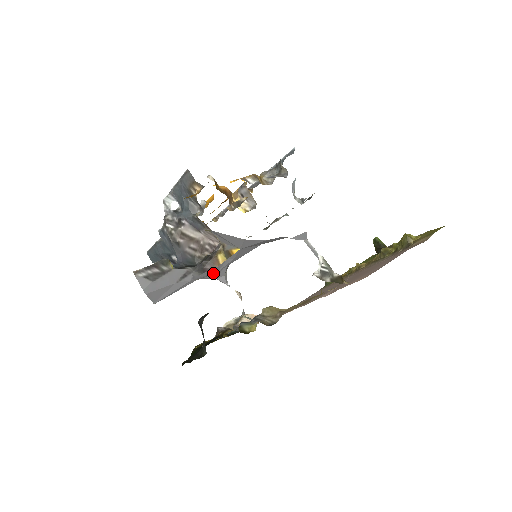
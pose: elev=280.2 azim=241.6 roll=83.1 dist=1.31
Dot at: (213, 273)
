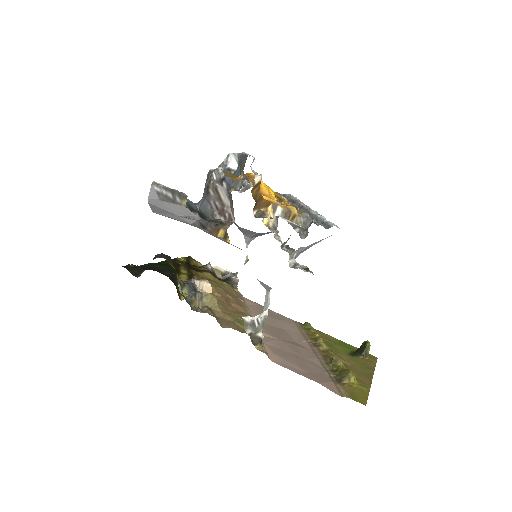
Dot at: (212, 235)
